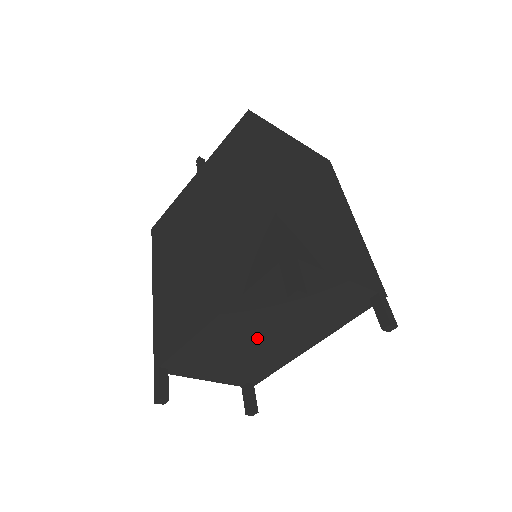
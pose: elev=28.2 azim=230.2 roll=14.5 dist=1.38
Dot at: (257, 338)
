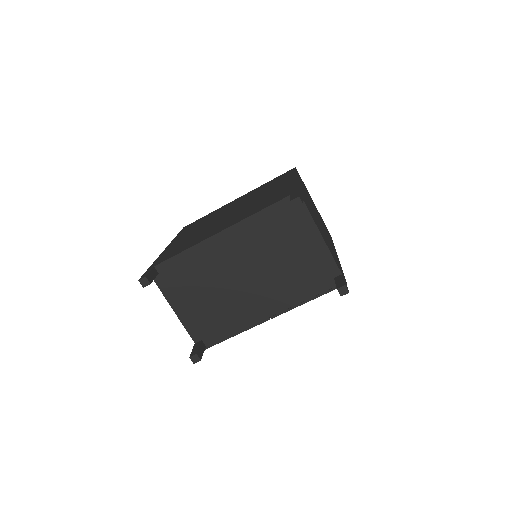
Dot at: (239, 276)
